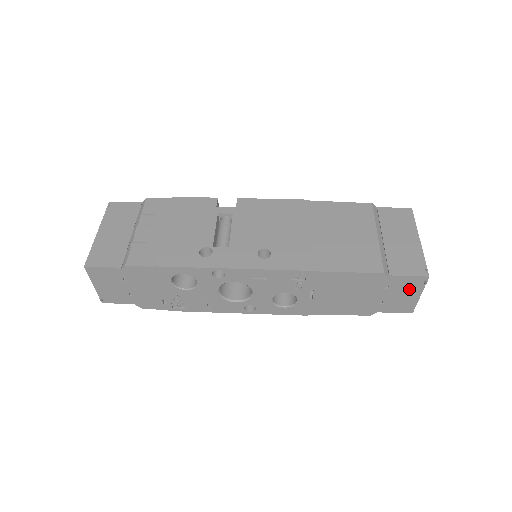
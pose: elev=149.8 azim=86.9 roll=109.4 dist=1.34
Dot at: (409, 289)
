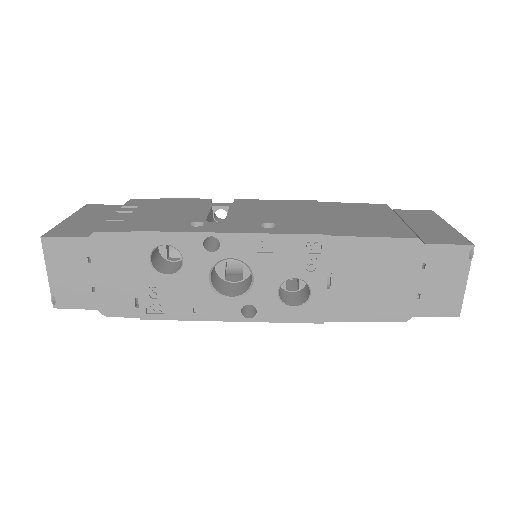
Dot at: (451, 270)
